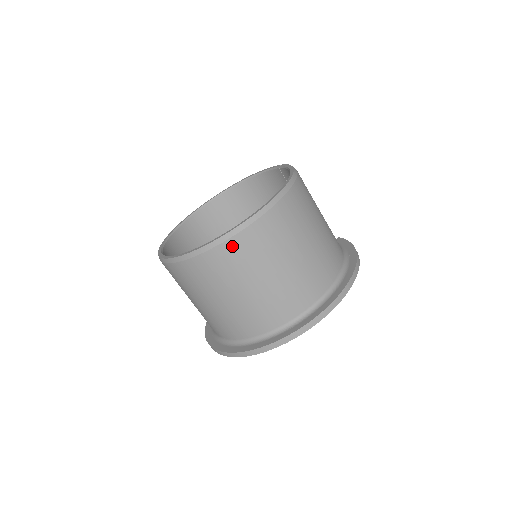
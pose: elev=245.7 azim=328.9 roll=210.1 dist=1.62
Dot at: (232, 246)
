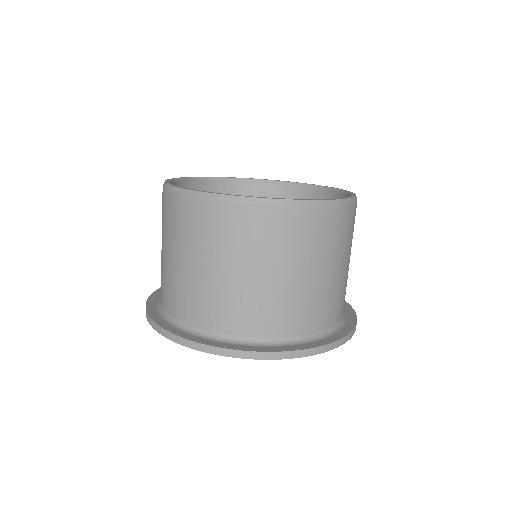
Dot at: (293, 217)
